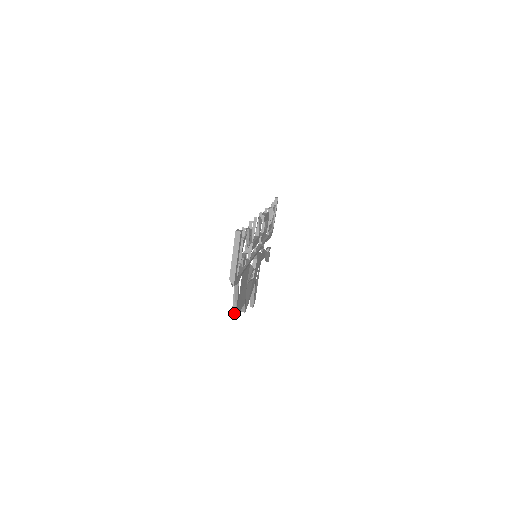
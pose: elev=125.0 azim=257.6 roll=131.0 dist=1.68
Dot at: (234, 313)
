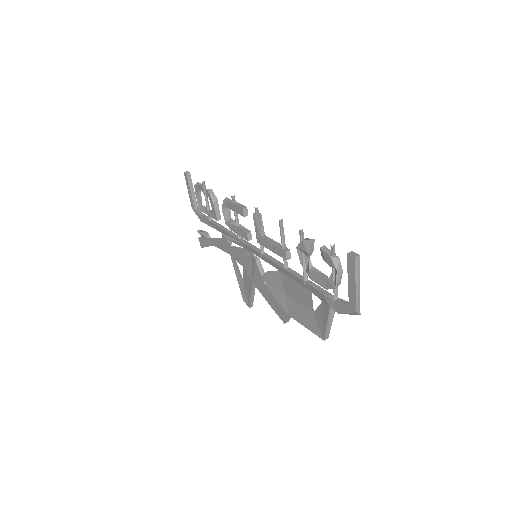
Dot at: (327, 336)
